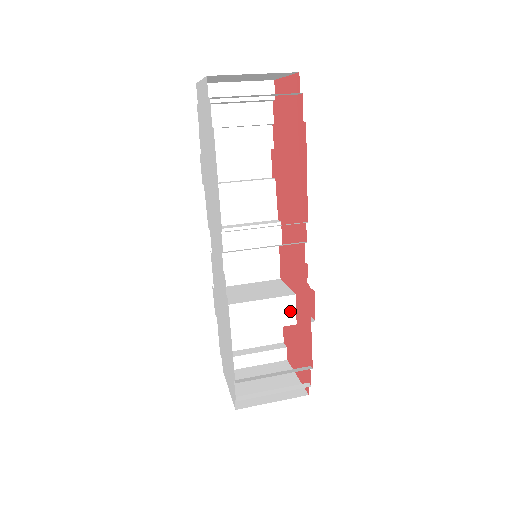
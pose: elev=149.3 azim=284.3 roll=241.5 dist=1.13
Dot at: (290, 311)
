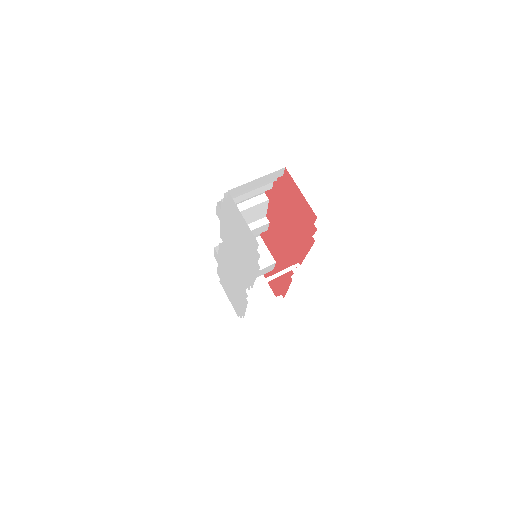
Dot at: (271, 268)
